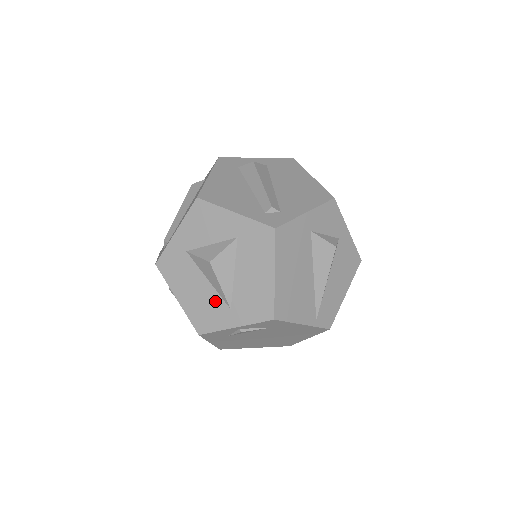
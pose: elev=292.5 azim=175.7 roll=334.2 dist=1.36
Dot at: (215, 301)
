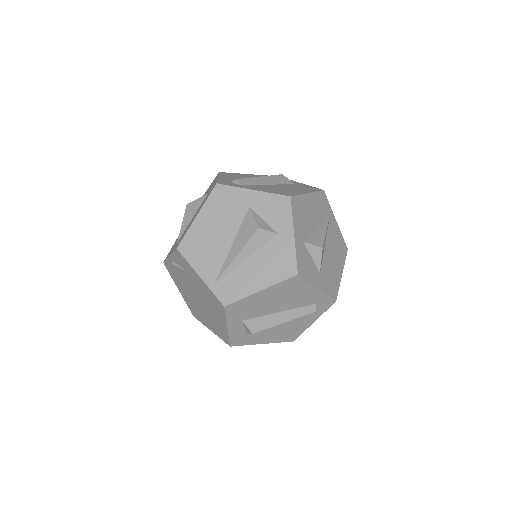
Dot at: occluded
